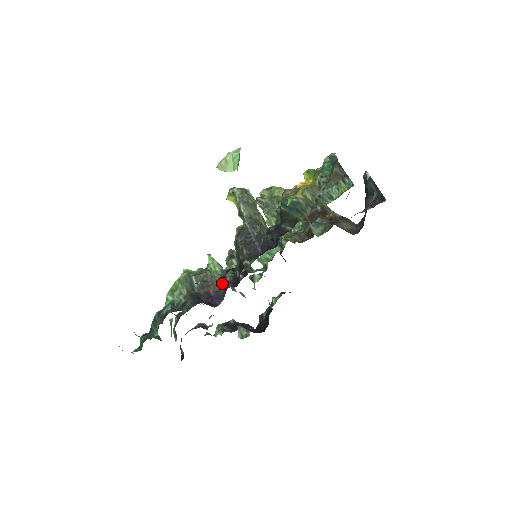
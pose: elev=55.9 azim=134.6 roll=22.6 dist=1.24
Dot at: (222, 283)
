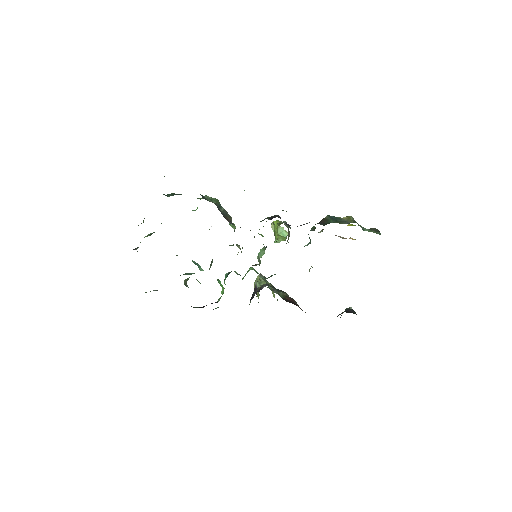
Dot at: occluded
